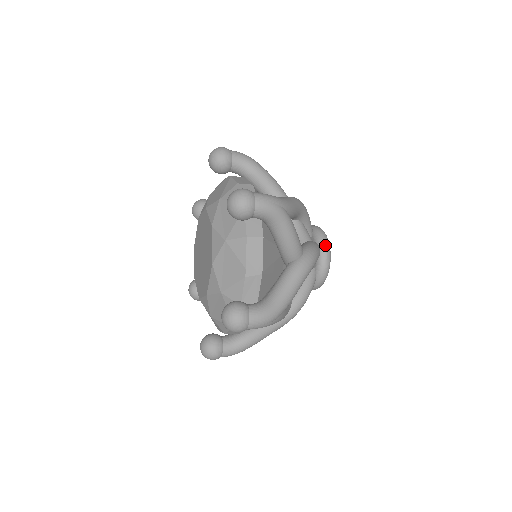
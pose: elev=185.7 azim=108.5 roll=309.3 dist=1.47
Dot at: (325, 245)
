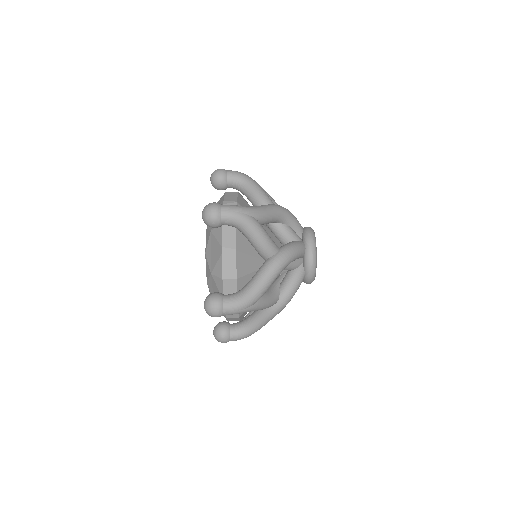
Dot at: occluded
